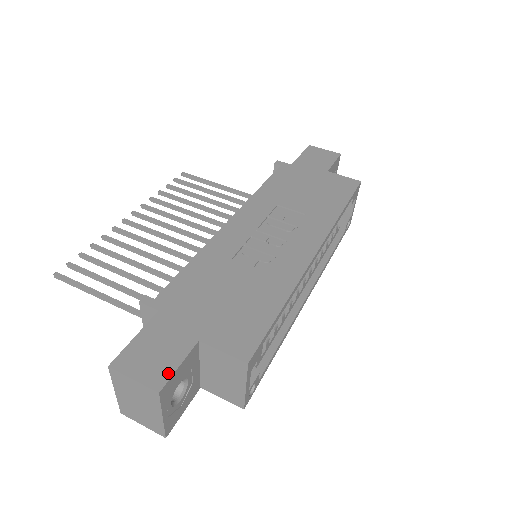
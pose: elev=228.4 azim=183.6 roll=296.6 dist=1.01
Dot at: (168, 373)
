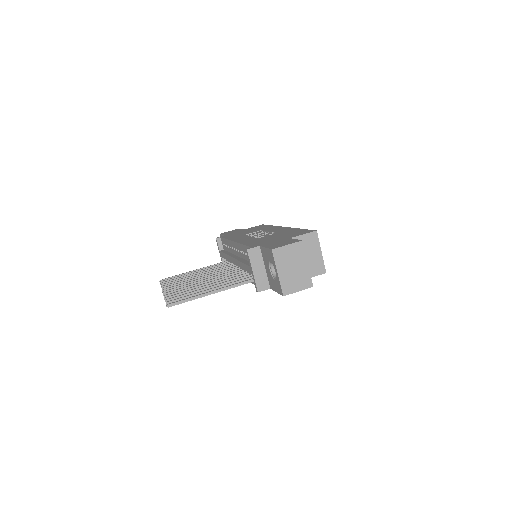
Dot at: (296, 240)
